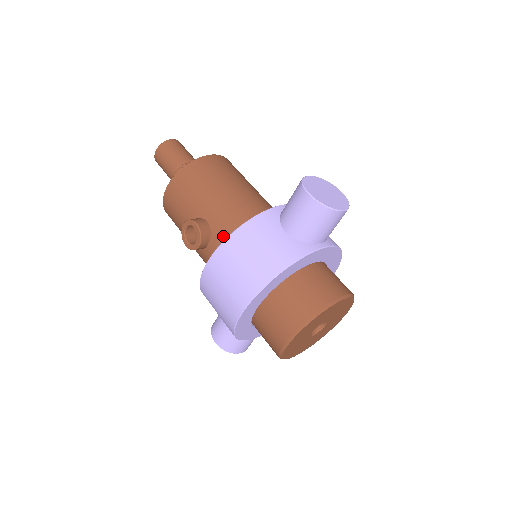
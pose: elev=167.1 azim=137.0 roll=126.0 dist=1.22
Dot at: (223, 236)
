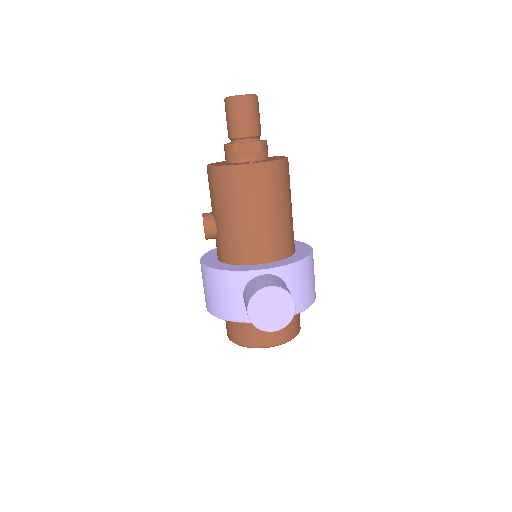
Dot at: (220, 249)
